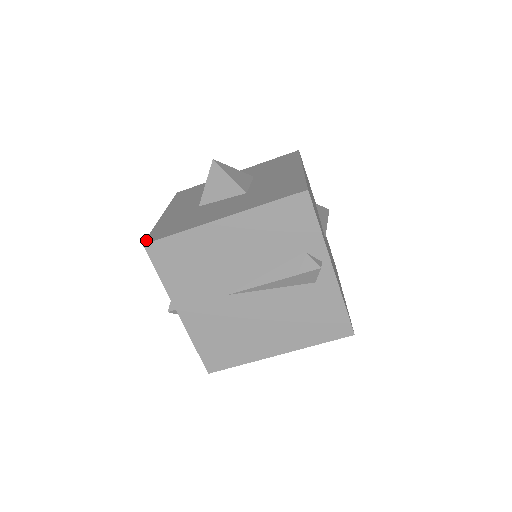
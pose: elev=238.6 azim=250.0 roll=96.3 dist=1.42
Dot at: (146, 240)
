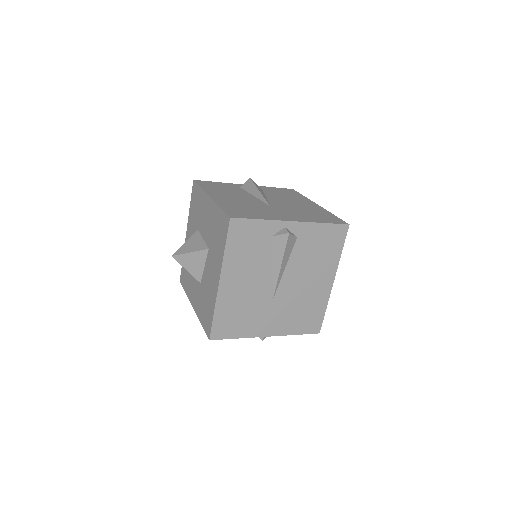
Dot at: (207, 336)
